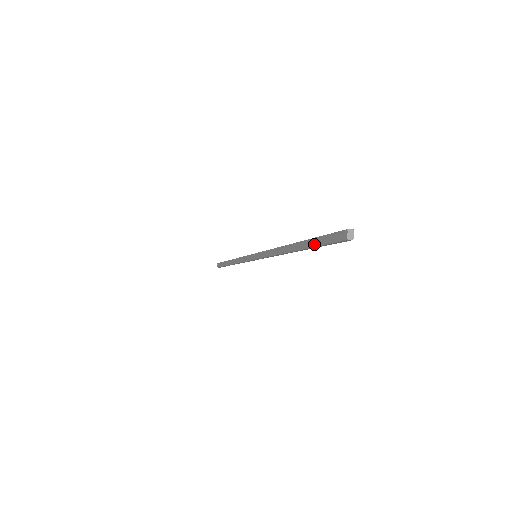
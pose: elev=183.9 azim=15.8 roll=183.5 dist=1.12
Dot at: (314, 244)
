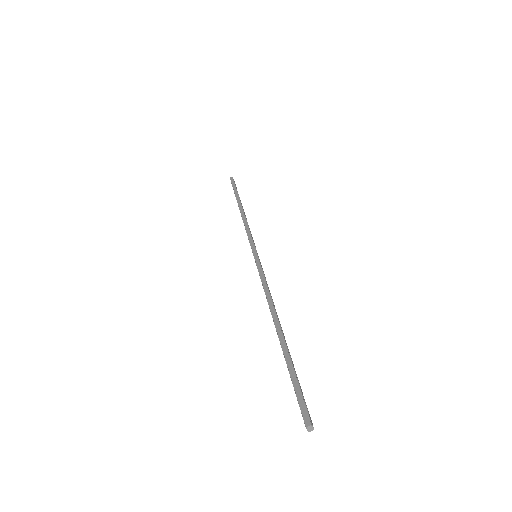
Dot at: (289, 373)
